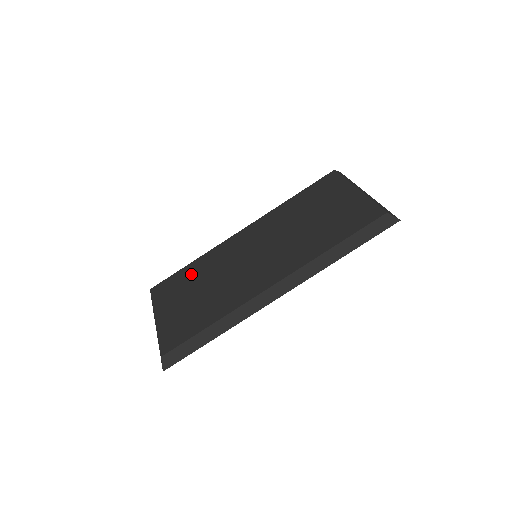
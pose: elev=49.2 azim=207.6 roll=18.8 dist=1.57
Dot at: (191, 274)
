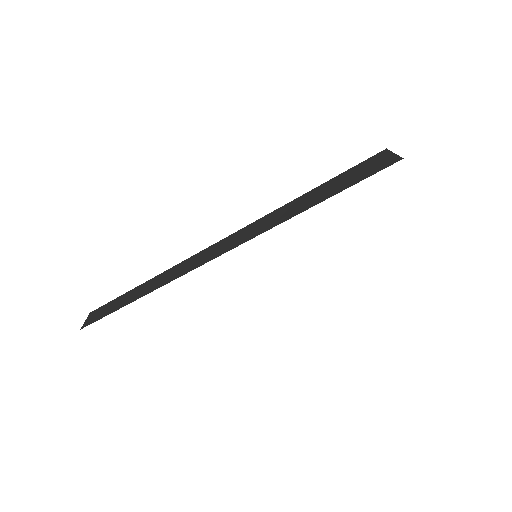
Dot at: occluded
